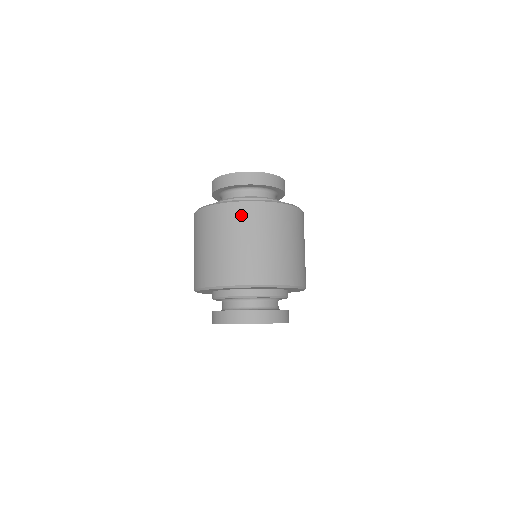
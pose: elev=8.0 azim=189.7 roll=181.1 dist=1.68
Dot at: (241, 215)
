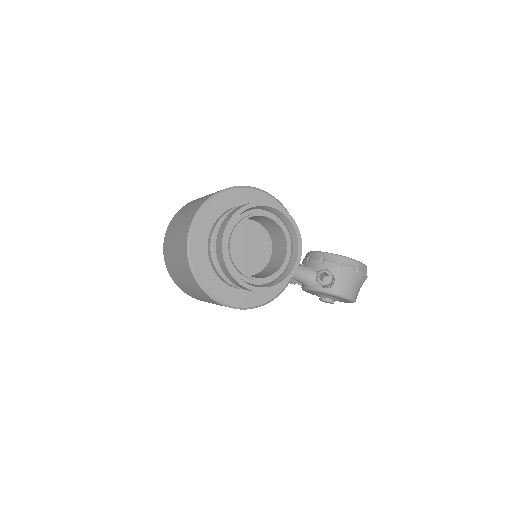
Dot at: (170, 229)
